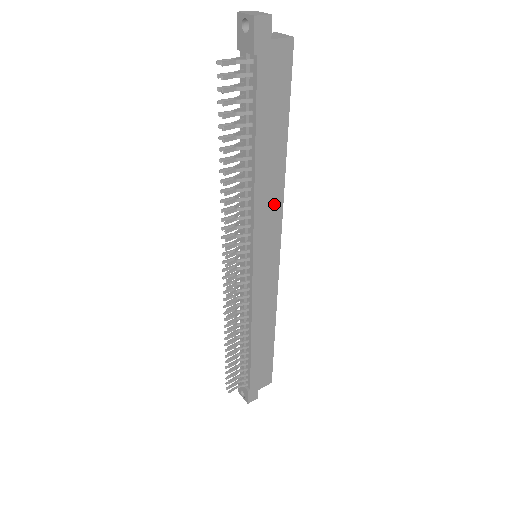
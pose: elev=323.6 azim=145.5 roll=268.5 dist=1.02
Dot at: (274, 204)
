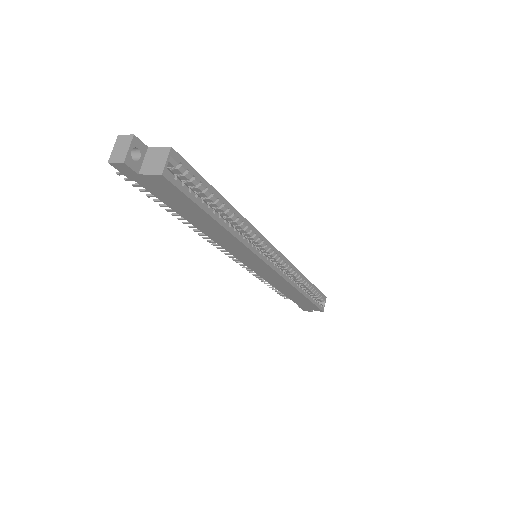
Dot at: (238, 246)
